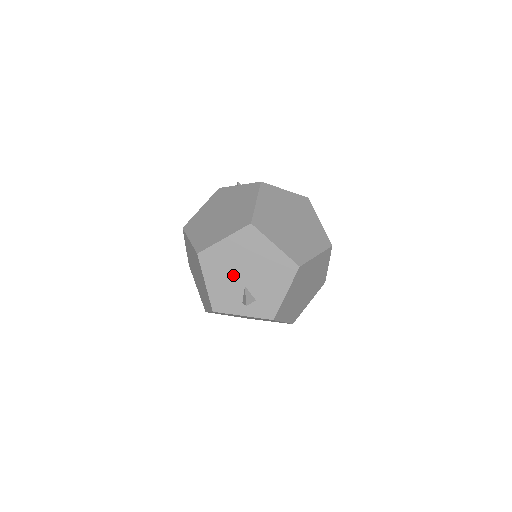
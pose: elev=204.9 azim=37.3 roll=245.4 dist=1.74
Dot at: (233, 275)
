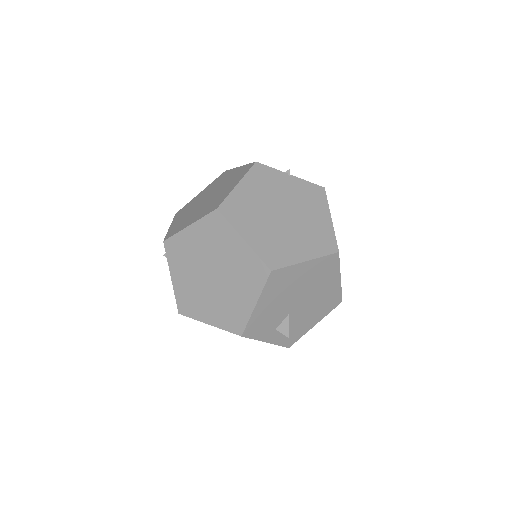
Dot at: (288, 300)
